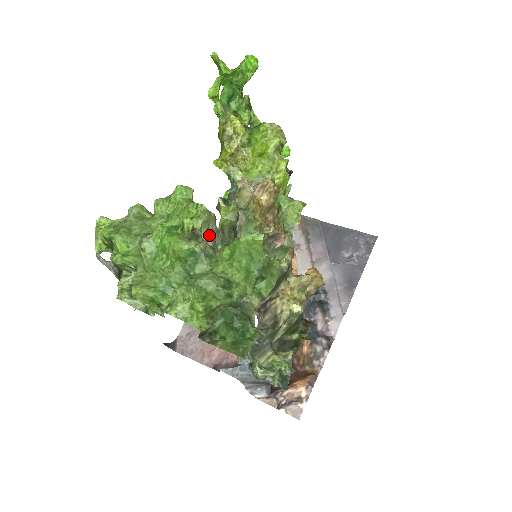
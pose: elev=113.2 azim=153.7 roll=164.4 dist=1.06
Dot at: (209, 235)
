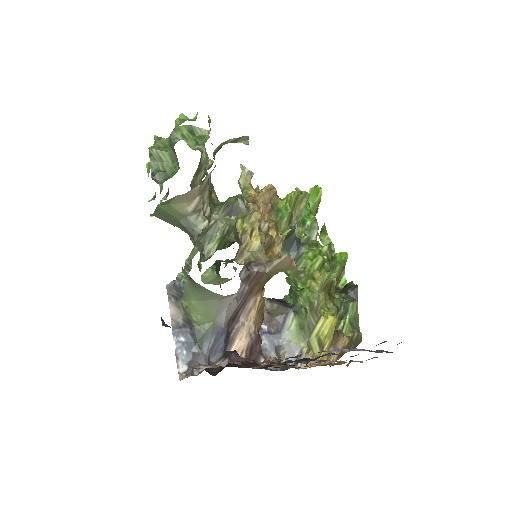
Dot at: (195, 148)
